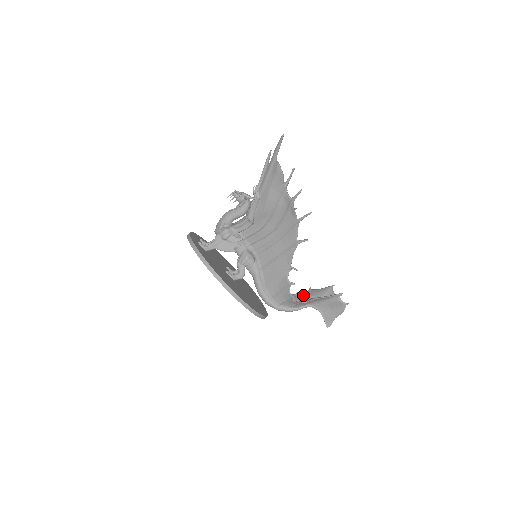
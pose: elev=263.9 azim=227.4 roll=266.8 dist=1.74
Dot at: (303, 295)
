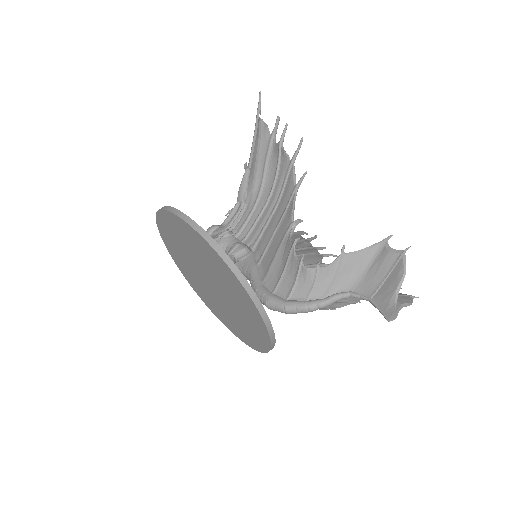
Dot at: occluded
